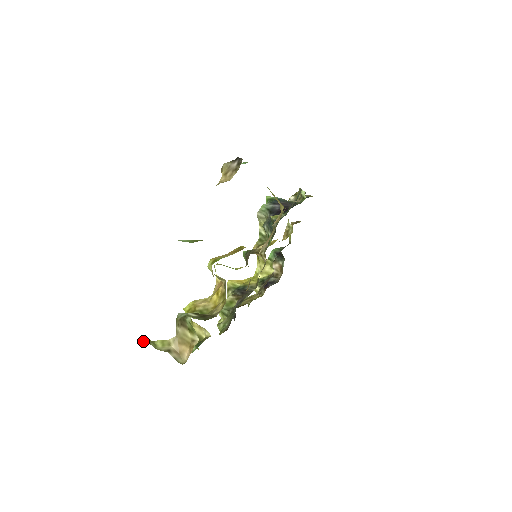
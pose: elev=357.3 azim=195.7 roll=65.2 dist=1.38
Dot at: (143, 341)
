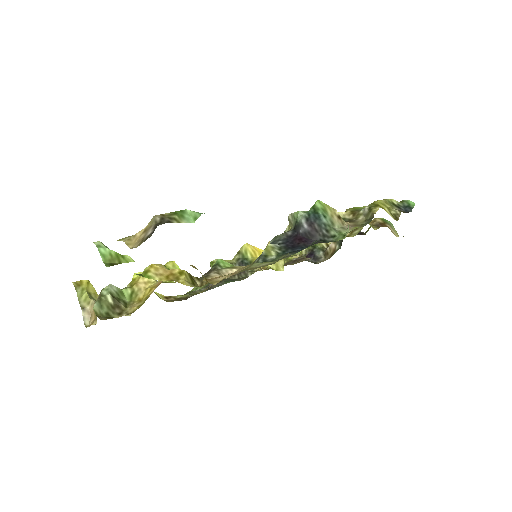
Dot at: (80, 283)
